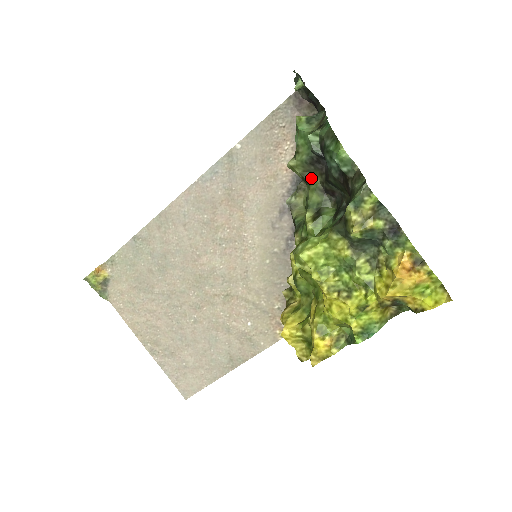
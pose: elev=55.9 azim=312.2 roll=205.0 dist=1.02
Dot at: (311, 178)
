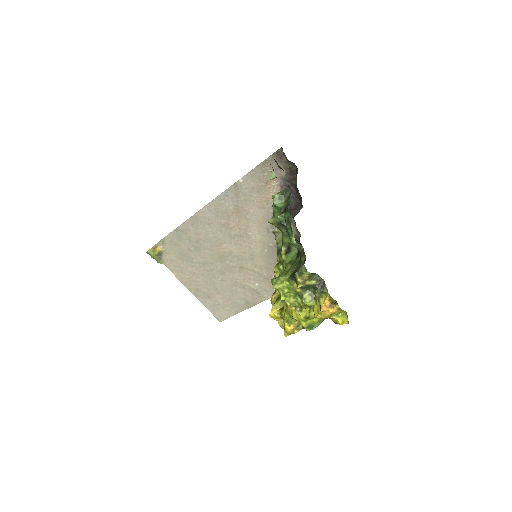
Dot at: (283, 230)
